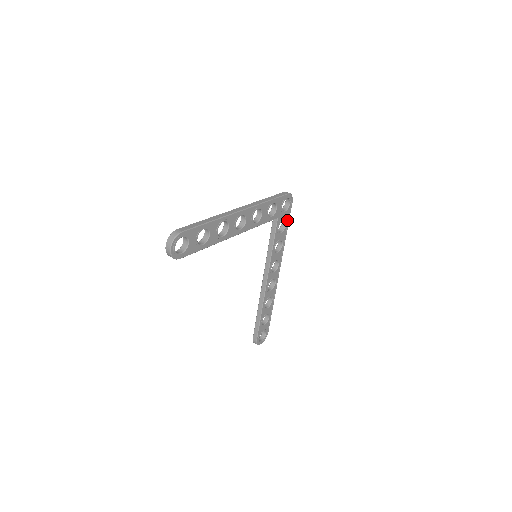
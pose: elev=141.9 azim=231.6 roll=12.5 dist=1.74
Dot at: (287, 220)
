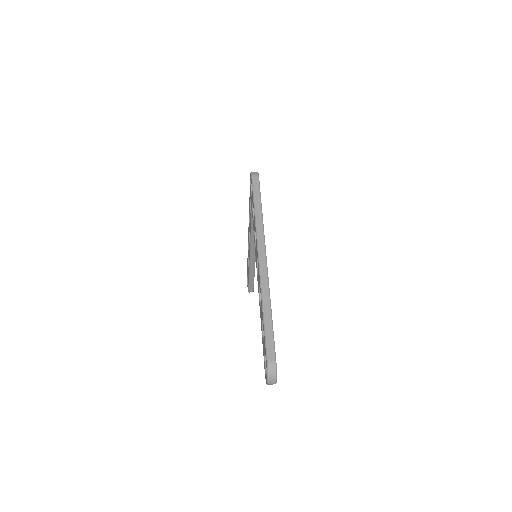
Dot at: occluded
